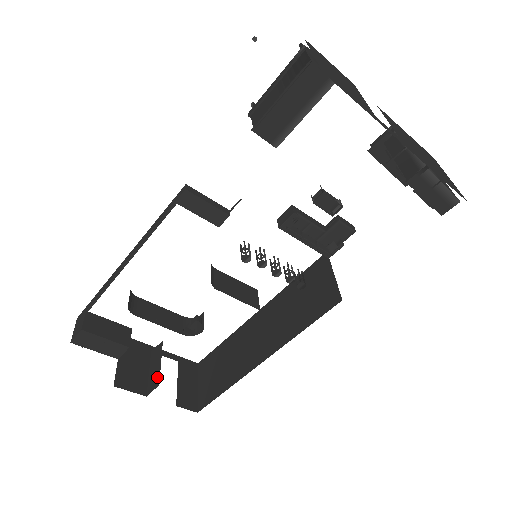
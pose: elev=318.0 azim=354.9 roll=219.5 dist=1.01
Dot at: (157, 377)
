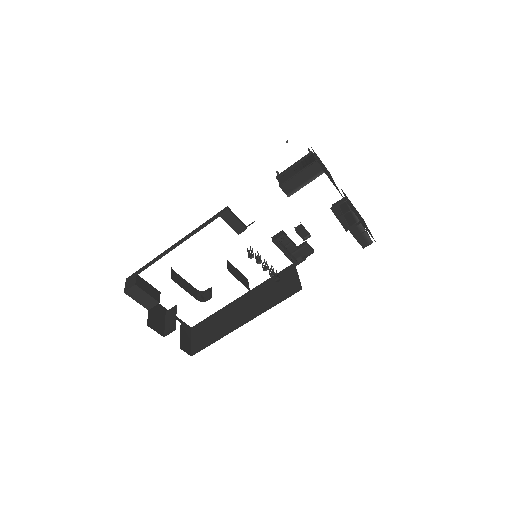
Dot at: (173, 325)
